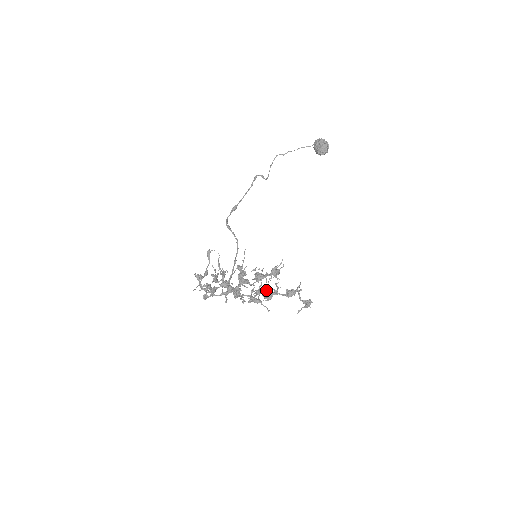
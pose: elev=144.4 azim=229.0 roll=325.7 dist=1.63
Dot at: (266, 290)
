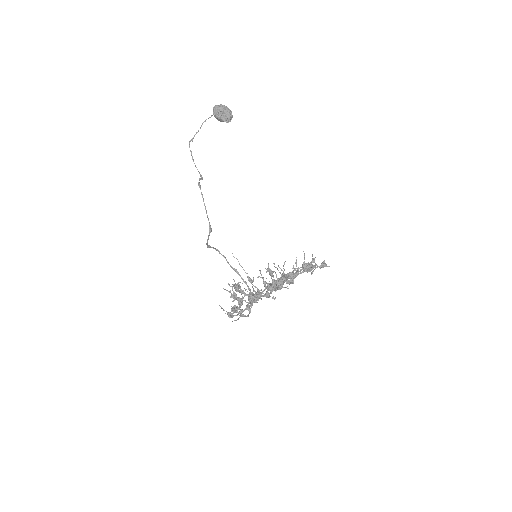
Dot at: occluded
